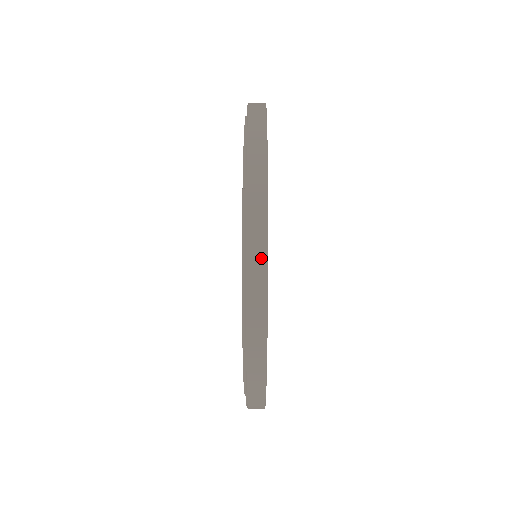
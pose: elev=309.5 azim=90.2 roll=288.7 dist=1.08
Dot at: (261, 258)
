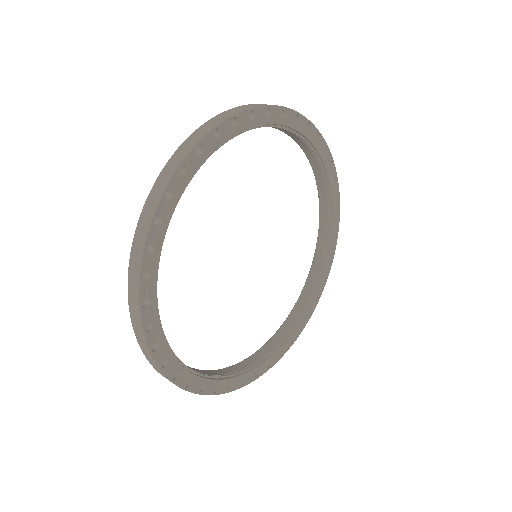
Dot at: (222, 118)
